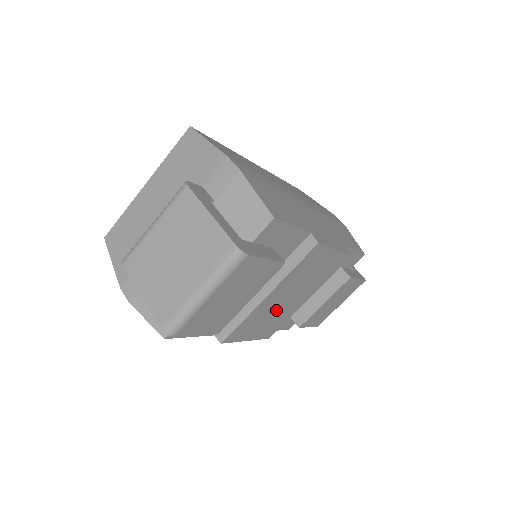
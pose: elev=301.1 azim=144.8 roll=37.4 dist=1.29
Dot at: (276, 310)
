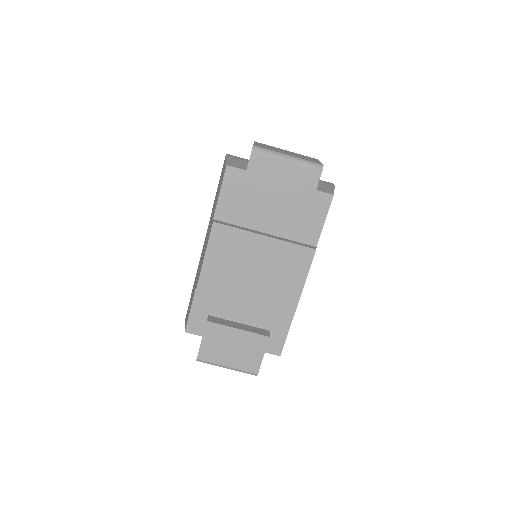
Dot at: (241, 265)
